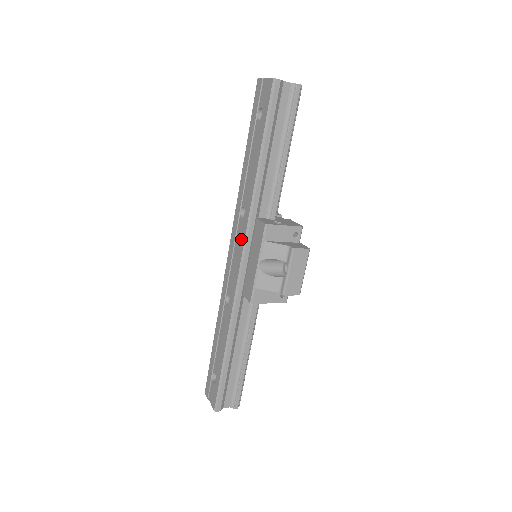
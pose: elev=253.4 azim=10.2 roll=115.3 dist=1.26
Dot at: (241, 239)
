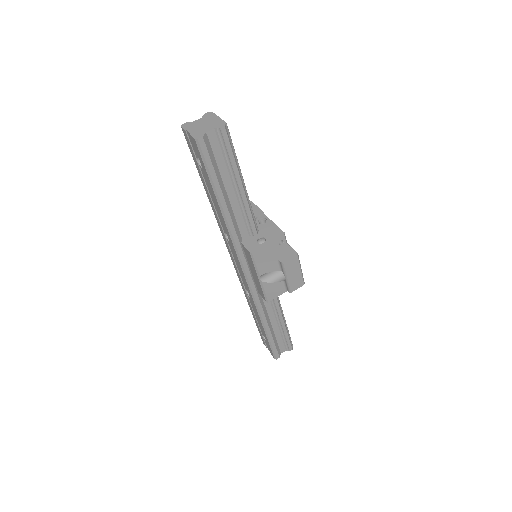
Dot at: (236, 259)
